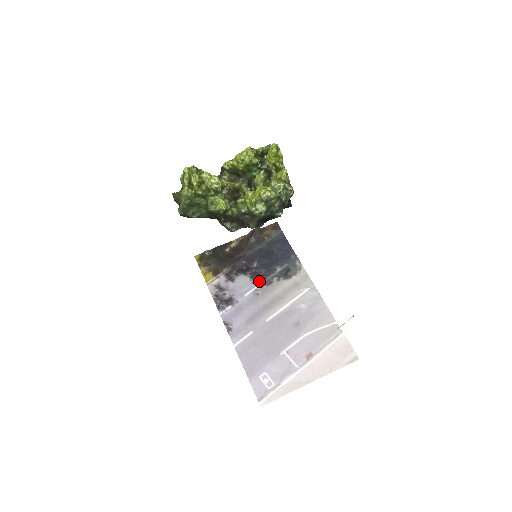
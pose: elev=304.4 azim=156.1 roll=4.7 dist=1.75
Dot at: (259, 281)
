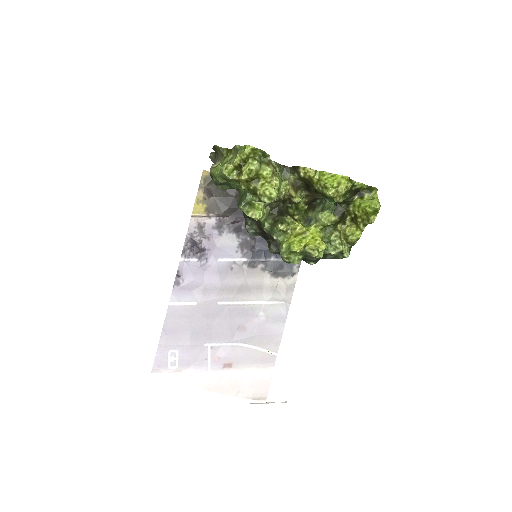
Dot at: (245, 255)
